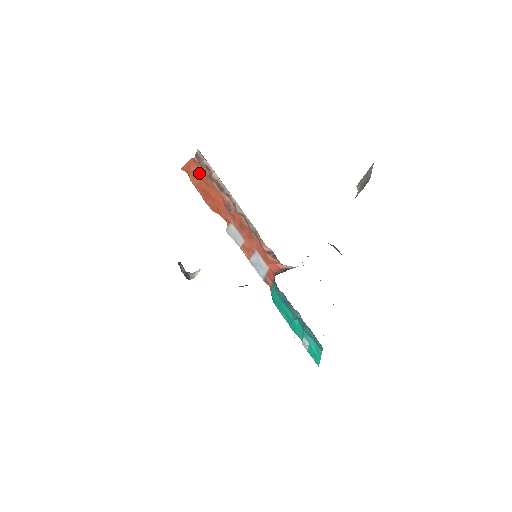
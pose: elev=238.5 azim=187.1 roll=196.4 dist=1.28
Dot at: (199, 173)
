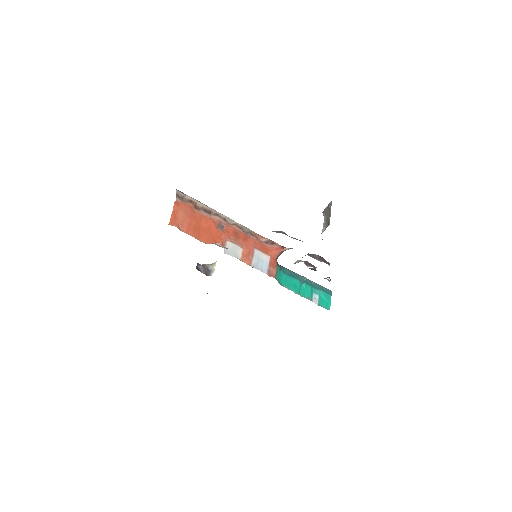
Dot at: (185, 213)
